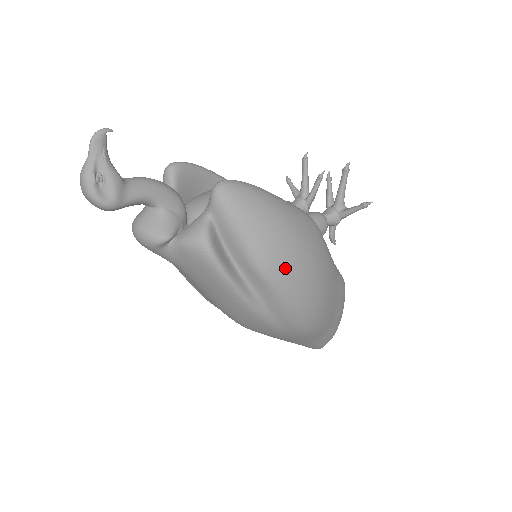
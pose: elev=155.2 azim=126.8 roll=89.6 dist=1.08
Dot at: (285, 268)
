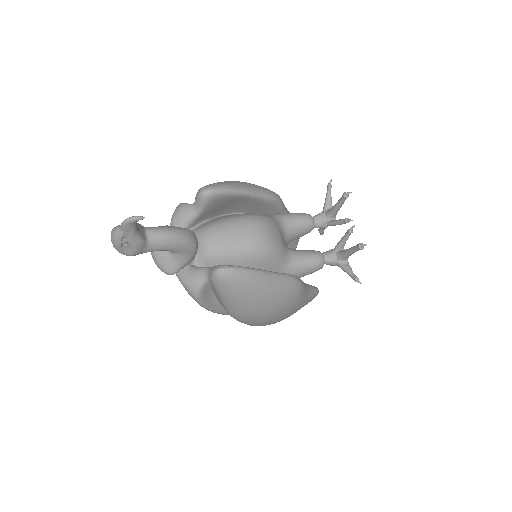
Dot at: (251, 320)
